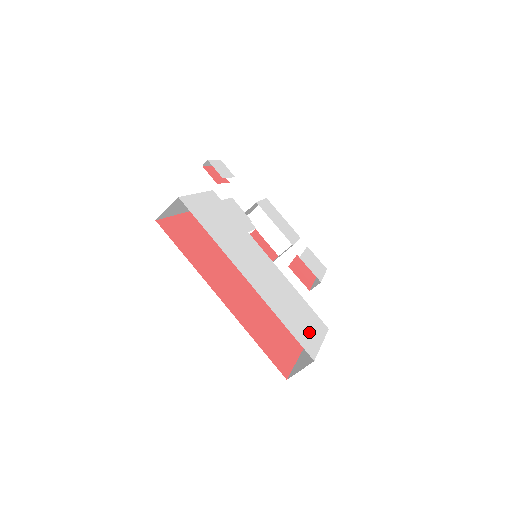
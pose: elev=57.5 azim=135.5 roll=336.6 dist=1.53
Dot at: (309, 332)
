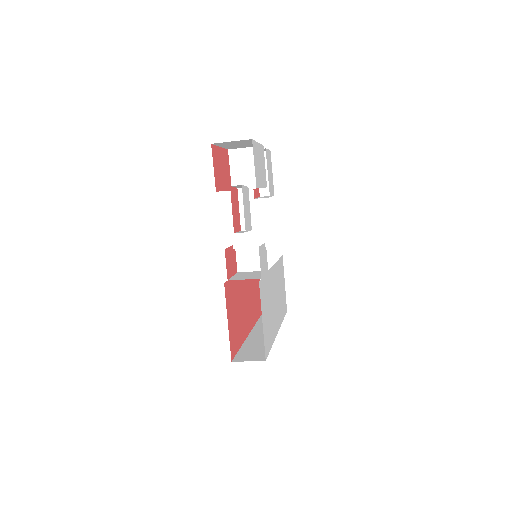
Dot at: occluded
